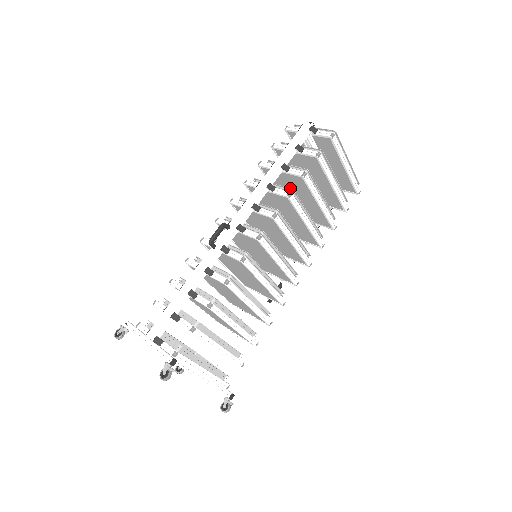
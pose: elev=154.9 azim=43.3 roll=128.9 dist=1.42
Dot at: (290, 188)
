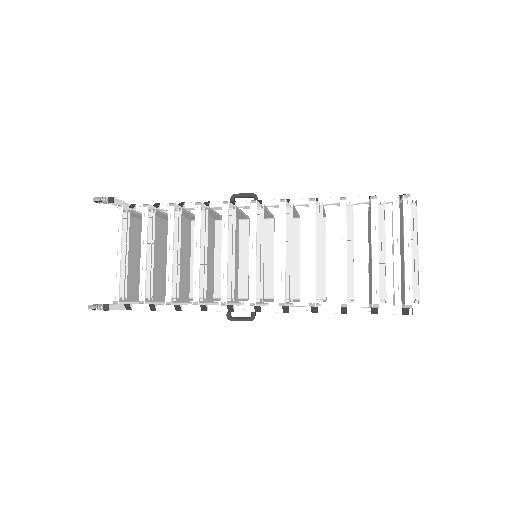
Dot at: occluded
